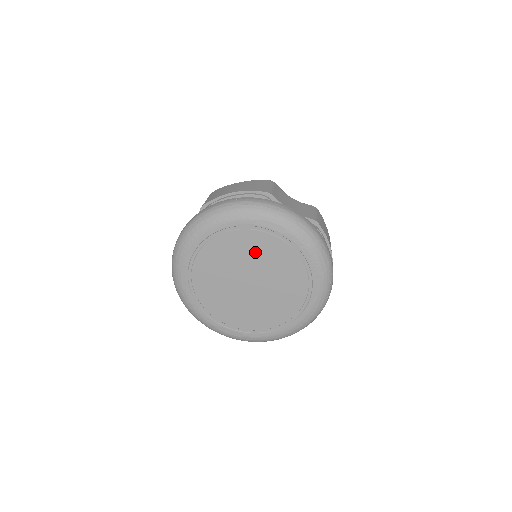
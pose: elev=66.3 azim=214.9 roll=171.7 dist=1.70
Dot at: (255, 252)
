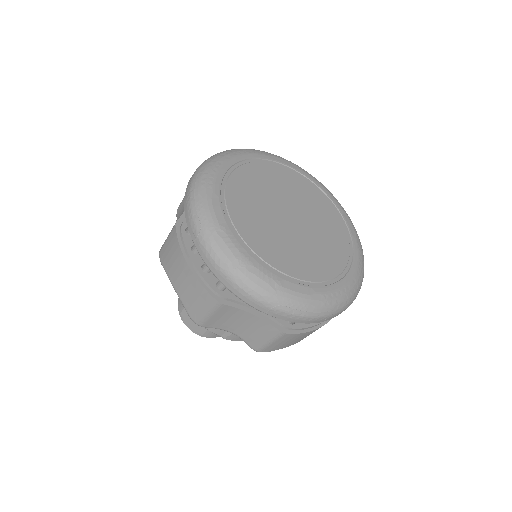
Dot at: (282, 185)
